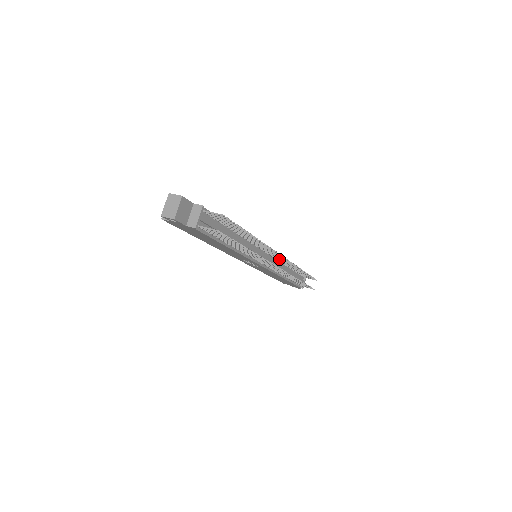
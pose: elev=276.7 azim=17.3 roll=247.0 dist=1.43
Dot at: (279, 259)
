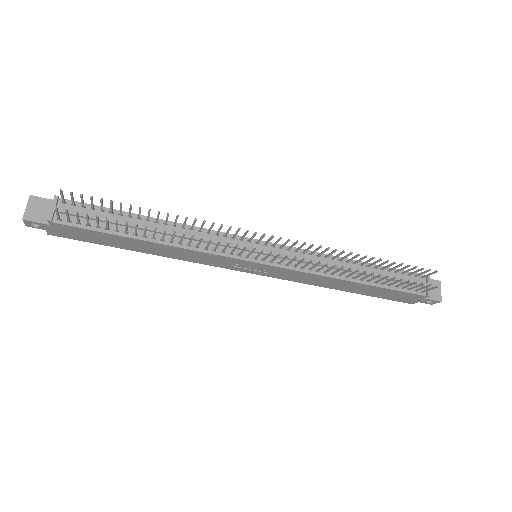
Dot at: (297, 249)
